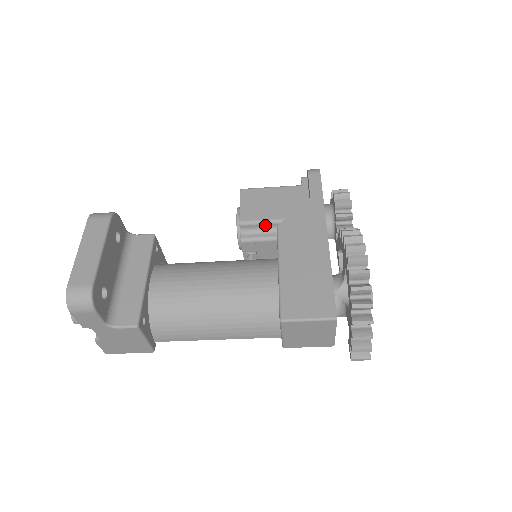
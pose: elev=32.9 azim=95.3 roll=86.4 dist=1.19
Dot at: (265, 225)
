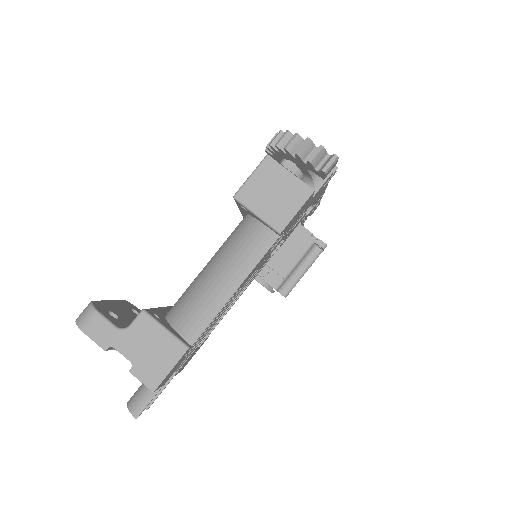
Dot at: occluded
